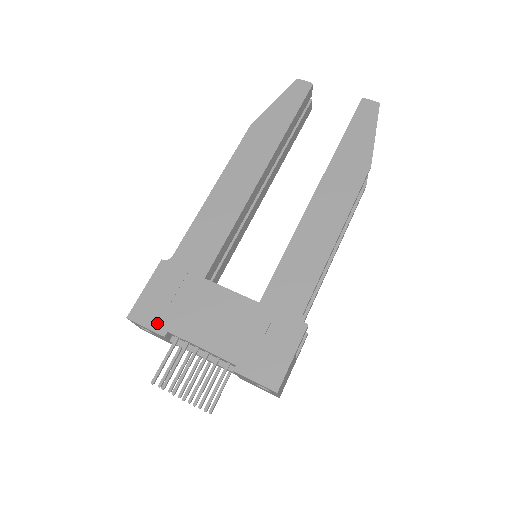
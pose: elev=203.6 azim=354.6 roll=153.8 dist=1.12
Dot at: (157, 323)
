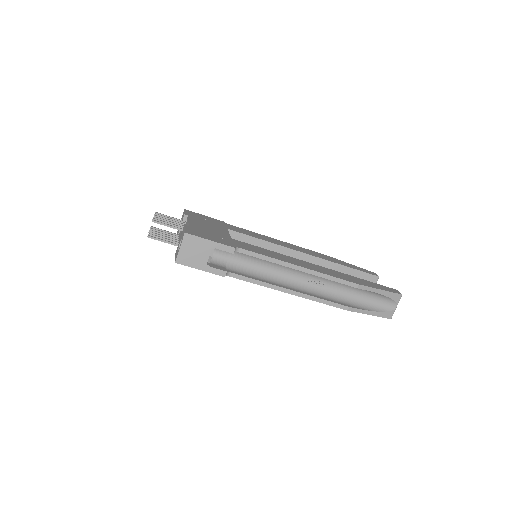
Dot at: (190, 214)
